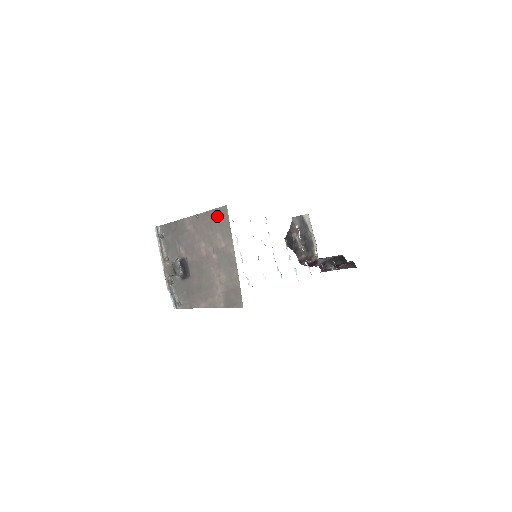
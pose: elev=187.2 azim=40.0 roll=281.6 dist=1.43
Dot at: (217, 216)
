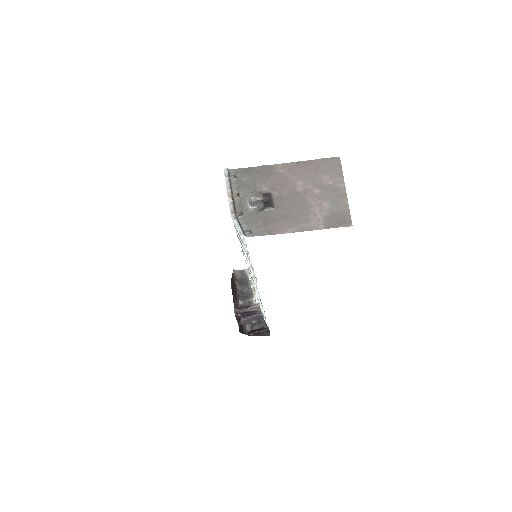
Dot at: (326, 163)
